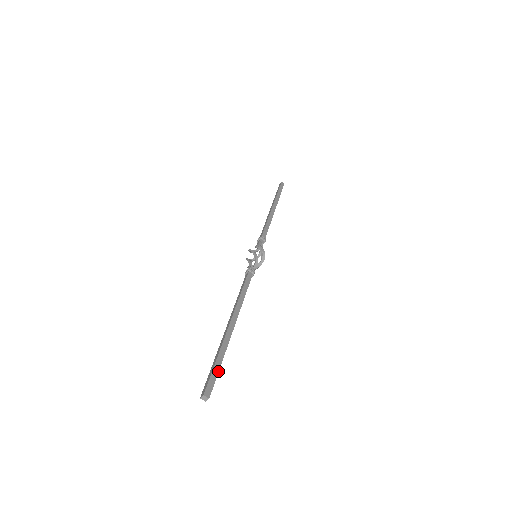
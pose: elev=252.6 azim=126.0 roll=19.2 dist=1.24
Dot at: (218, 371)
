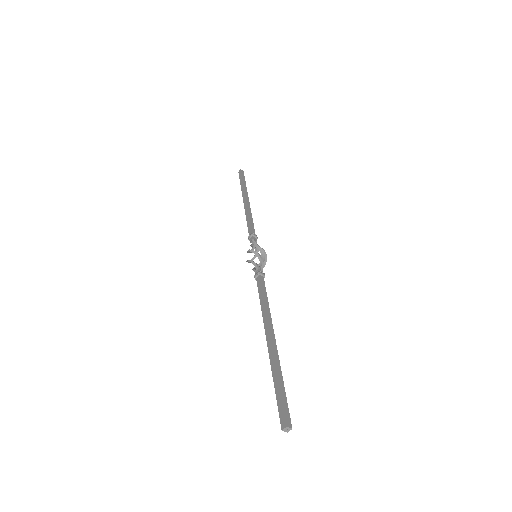
Dot at: (285, 395)
